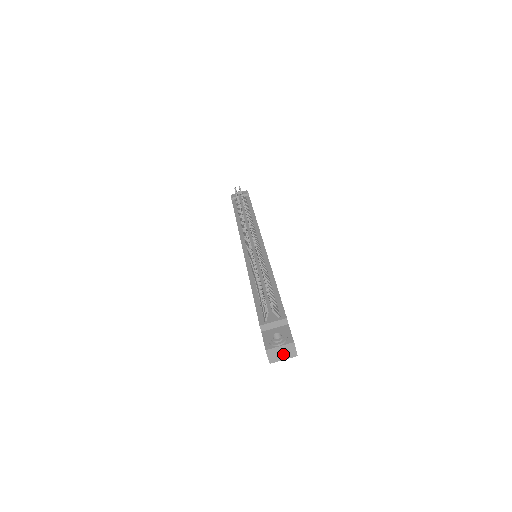
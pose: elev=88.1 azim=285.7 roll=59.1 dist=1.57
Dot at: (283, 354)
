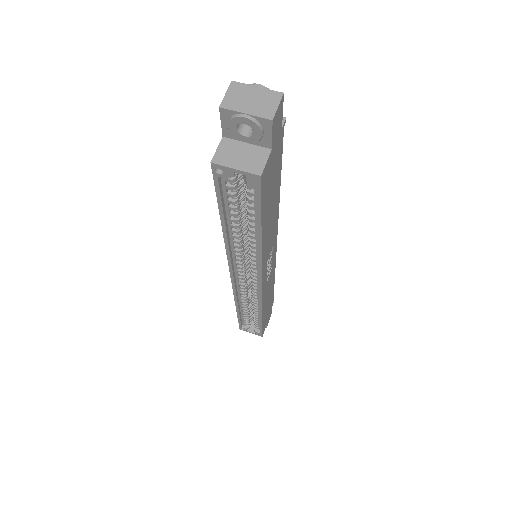
Dot at: (252, 103)
